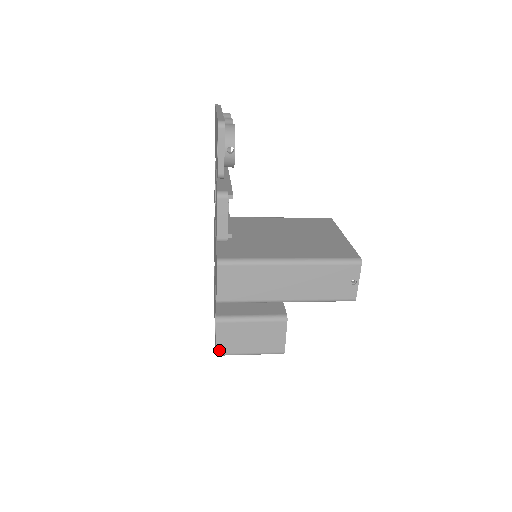
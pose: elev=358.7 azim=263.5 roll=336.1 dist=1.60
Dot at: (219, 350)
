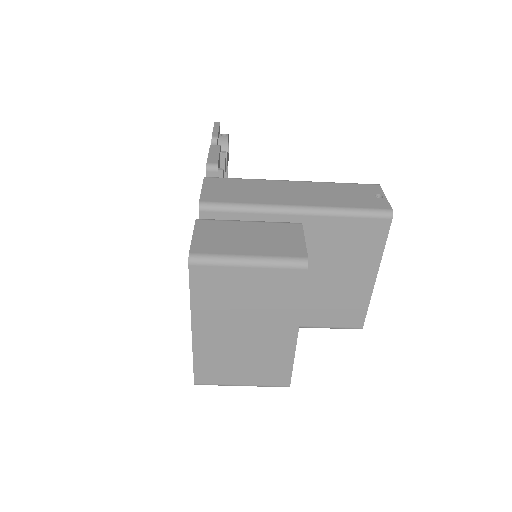
Dot at: (195, 249)
